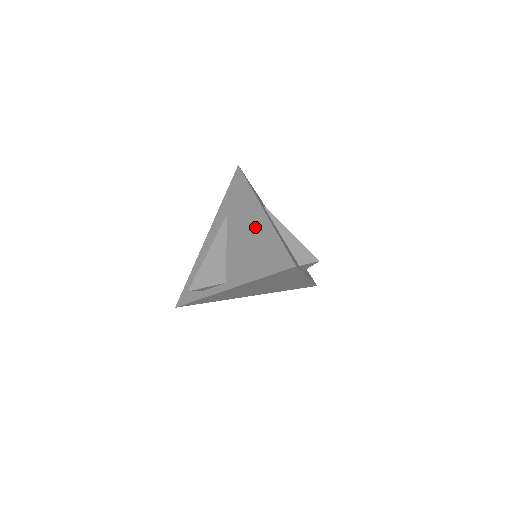
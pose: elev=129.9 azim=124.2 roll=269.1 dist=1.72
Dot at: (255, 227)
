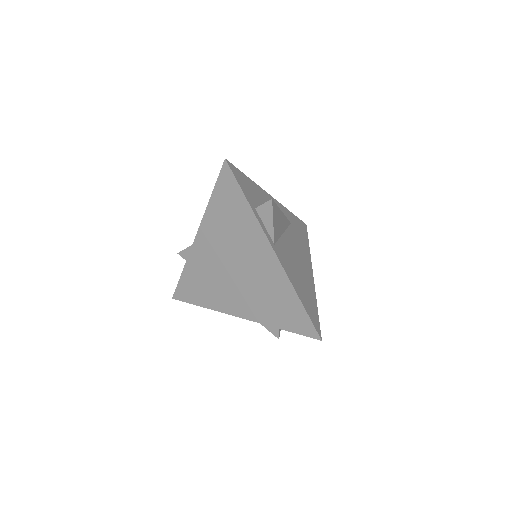
Dot at: occluded
